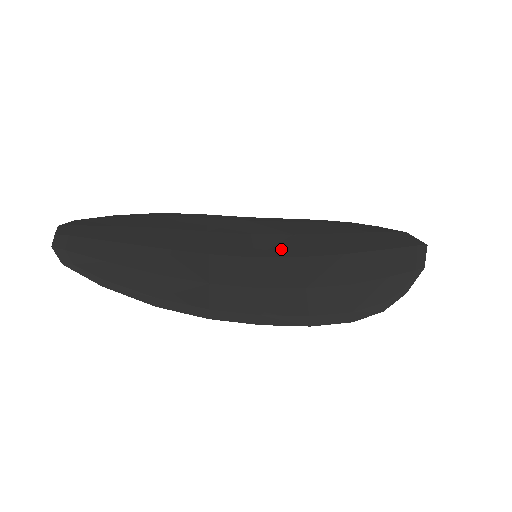
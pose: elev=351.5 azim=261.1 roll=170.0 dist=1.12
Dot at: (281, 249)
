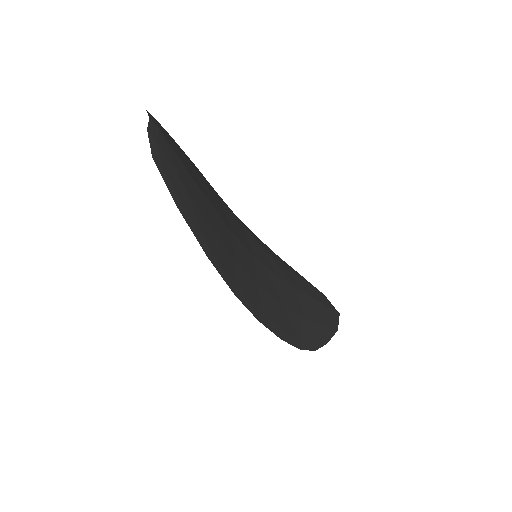
Dot at: (265, 260)
